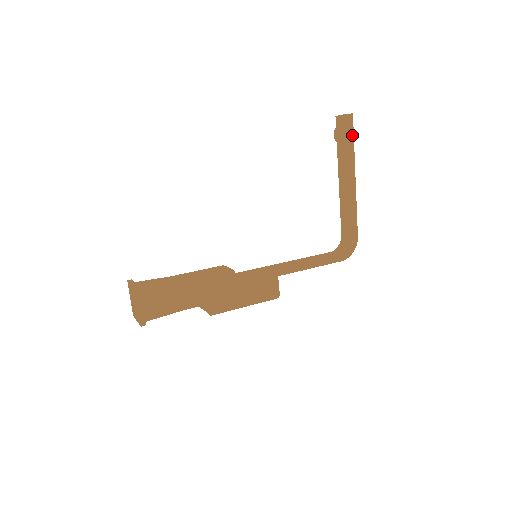
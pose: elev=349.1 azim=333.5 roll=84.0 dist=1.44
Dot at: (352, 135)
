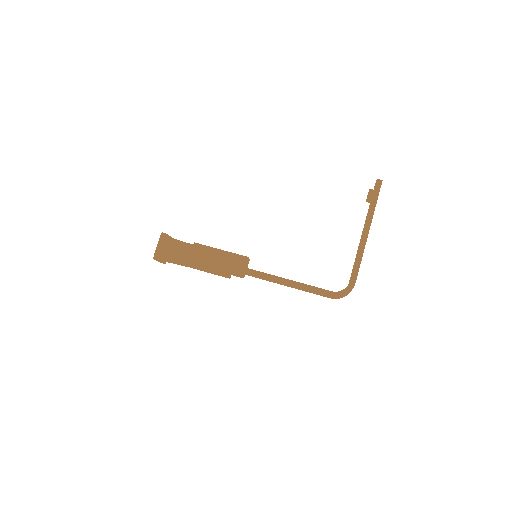
Dot at: (376, 196)
